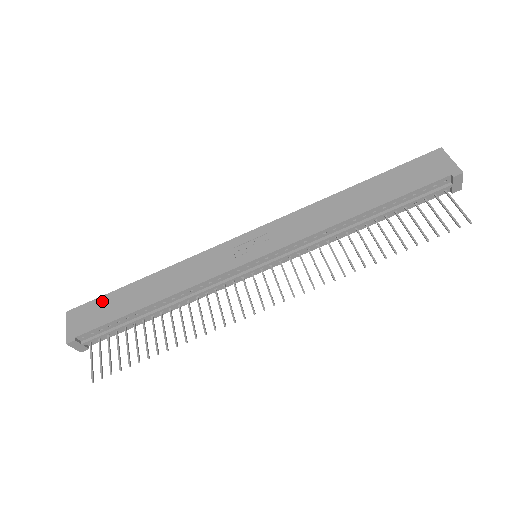
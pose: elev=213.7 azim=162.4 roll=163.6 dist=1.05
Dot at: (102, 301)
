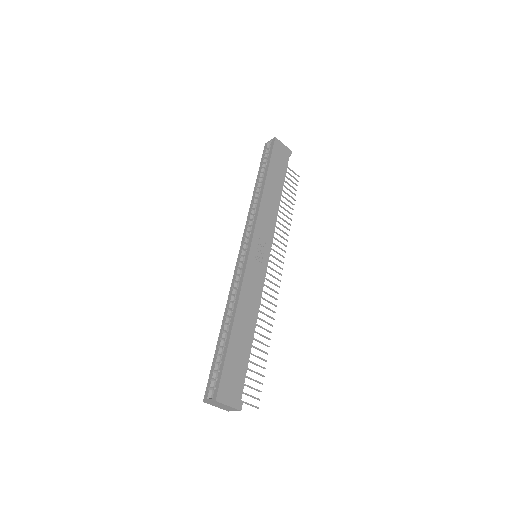
Dot at: (228, 366)
